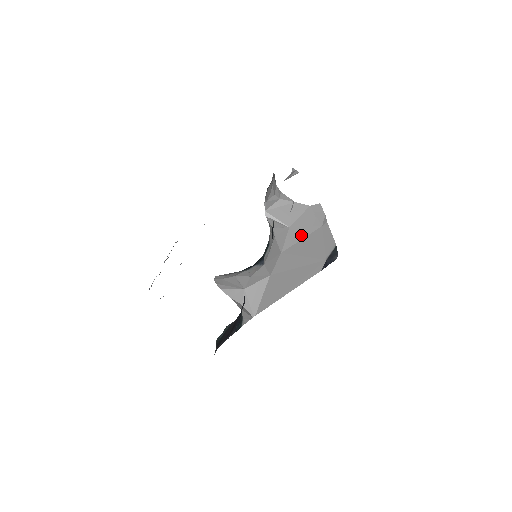
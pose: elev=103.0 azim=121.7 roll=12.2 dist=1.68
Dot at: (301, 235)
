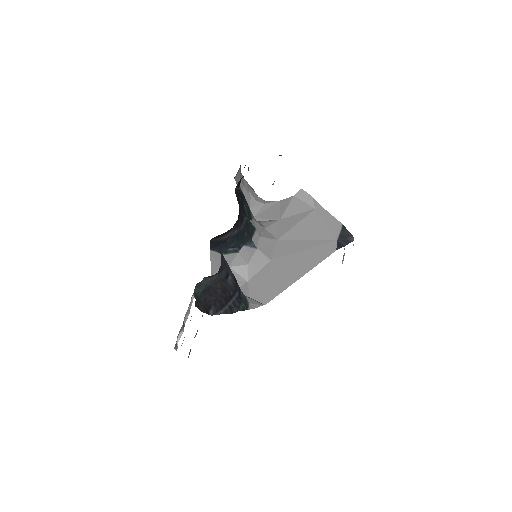
Dot at: (294, 221)
